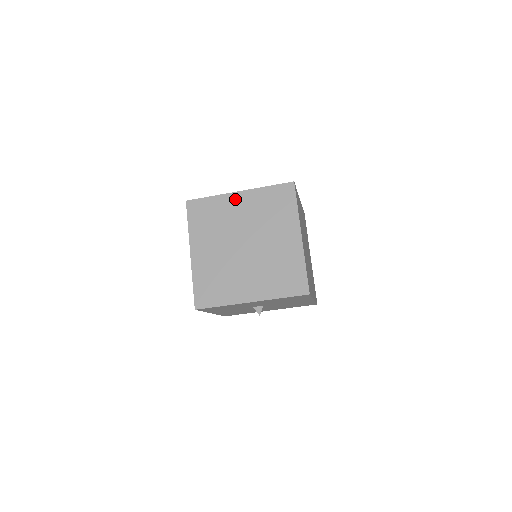
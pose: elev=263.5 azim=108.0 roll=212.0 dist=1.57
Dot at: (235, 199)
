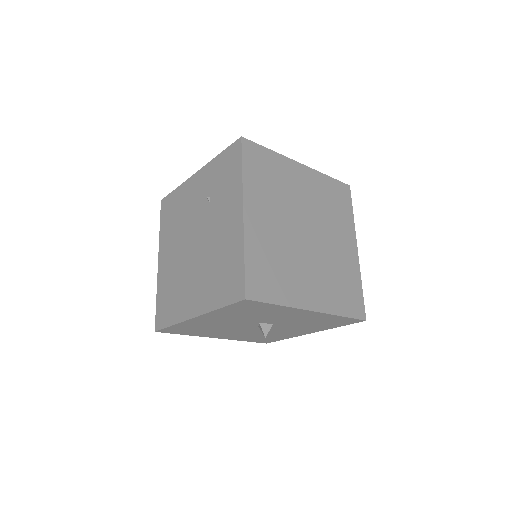
Dot at: (298, 170)
